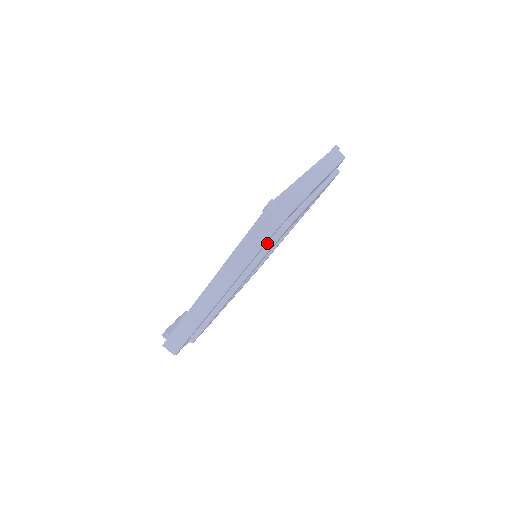
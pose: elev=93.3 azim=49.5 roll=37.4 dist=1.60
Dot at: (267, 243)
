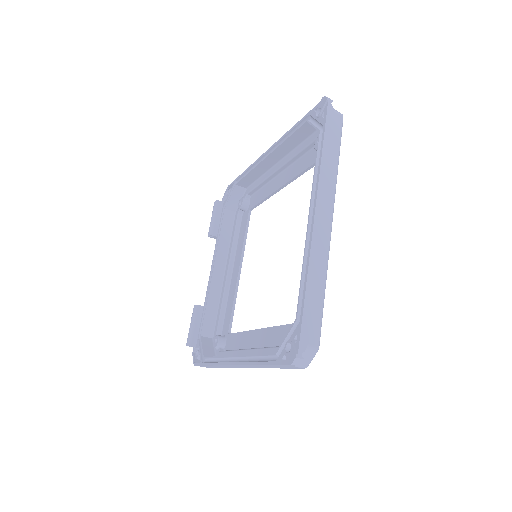
Dot at: occluded
